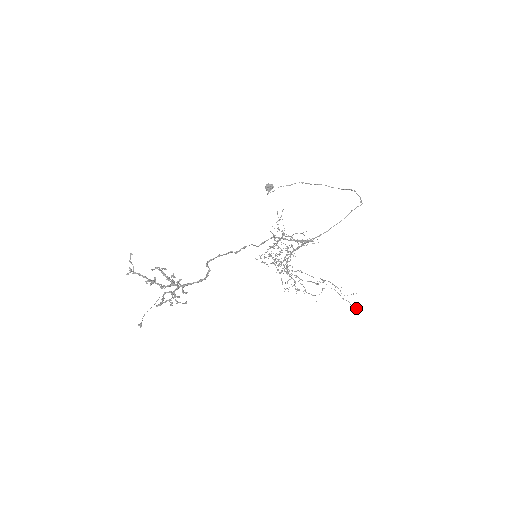
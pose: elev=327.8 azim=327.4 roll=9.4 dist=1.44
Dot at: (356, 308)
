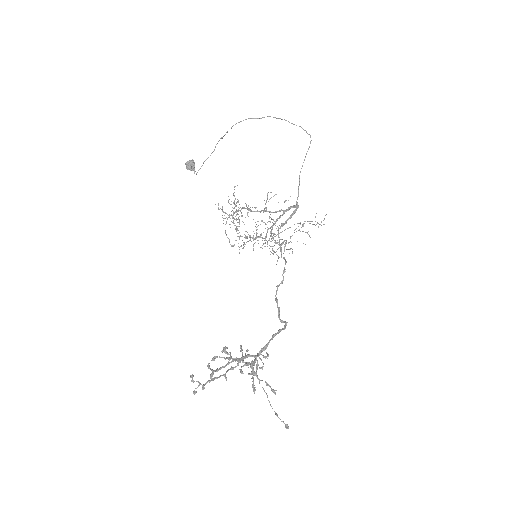
Dot at: occluded
